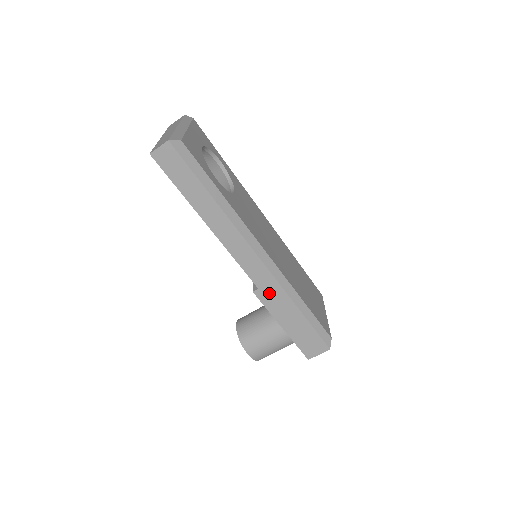
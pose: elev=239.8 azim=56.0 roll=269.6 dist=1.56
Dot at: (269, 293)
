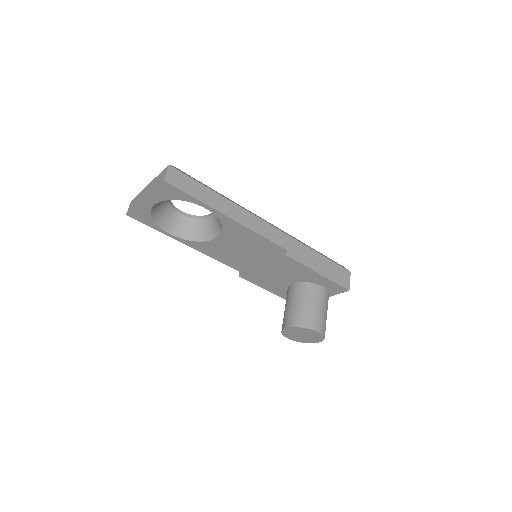
Dot at: (294, 250)
